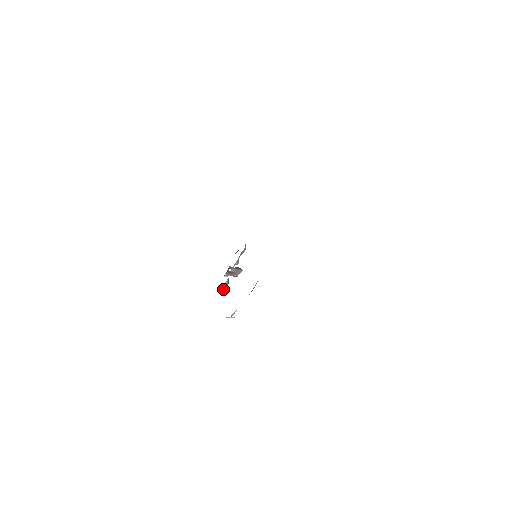
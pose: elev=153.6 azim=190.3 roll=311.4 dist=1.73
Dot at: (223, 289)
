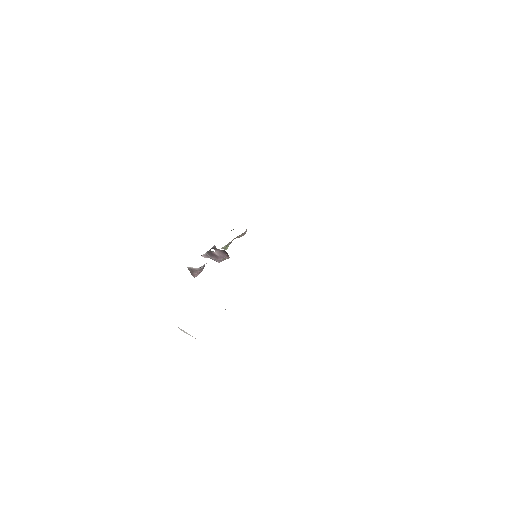
Dot at: (193, 274)
